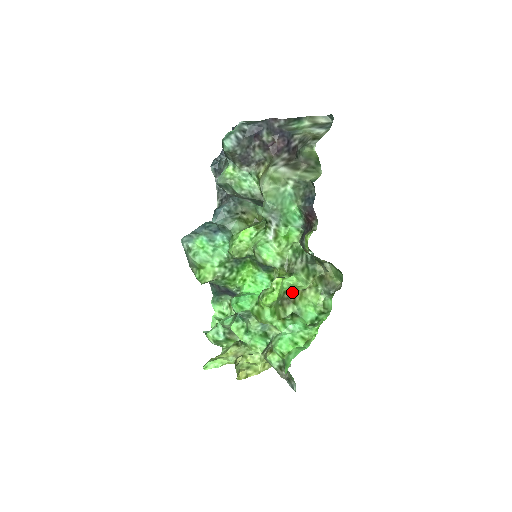
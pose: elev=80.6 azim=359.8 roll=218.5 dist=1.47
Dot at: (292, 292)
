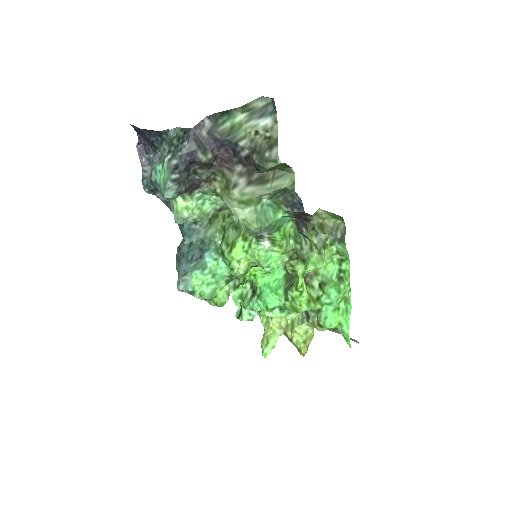
Dot at: occluded
